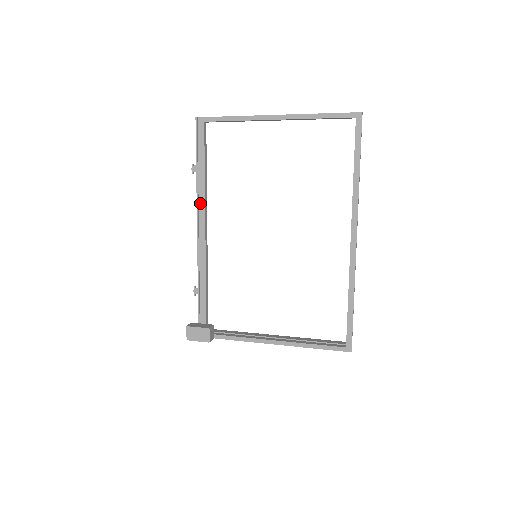
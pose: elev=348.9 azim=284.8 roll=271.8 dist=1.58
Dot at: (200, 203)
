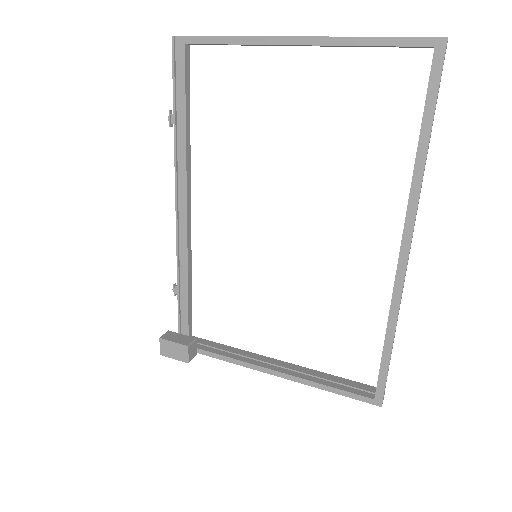
Dot at: (180, 171)
